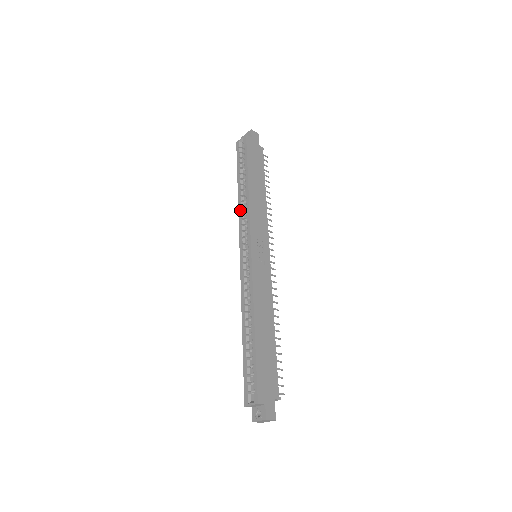
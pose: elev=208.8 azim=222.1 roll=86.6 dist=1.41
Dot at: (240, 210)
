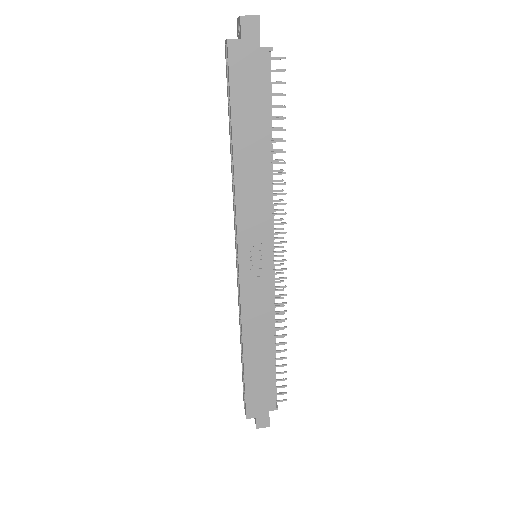
Dot at: (232, 188)
